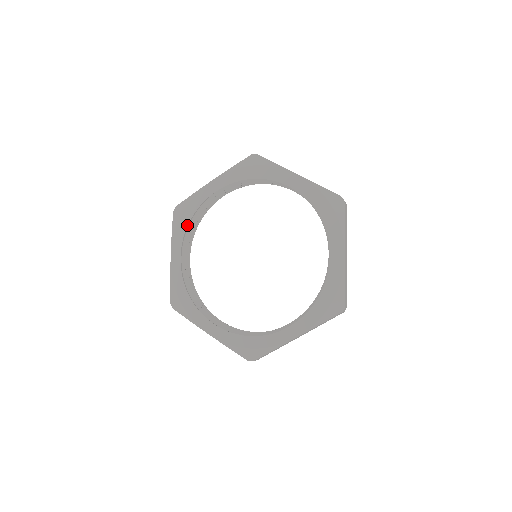
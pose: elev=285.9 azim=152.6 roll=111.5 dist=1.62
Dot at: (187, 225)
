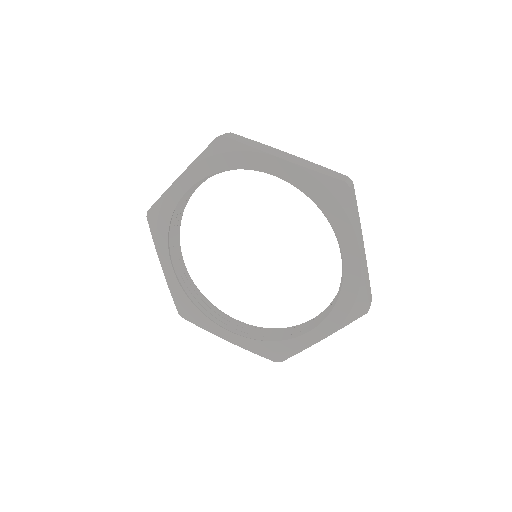
Dot at: (167, 233)
